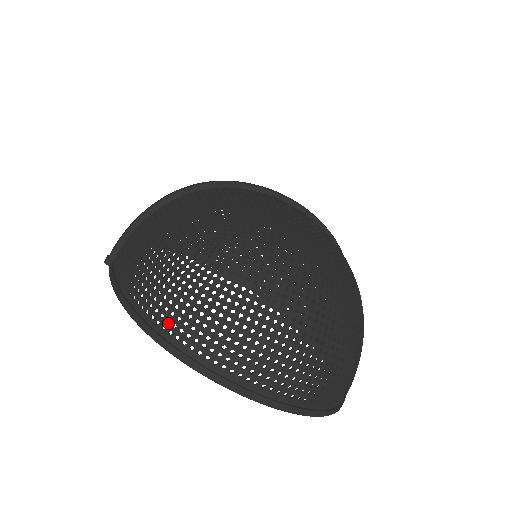
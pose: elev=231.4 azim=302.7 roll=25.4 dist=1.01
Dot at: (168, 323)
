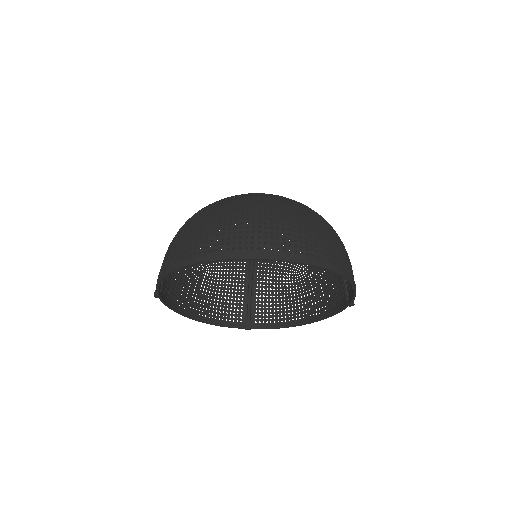
Dot at: (187, 253)
